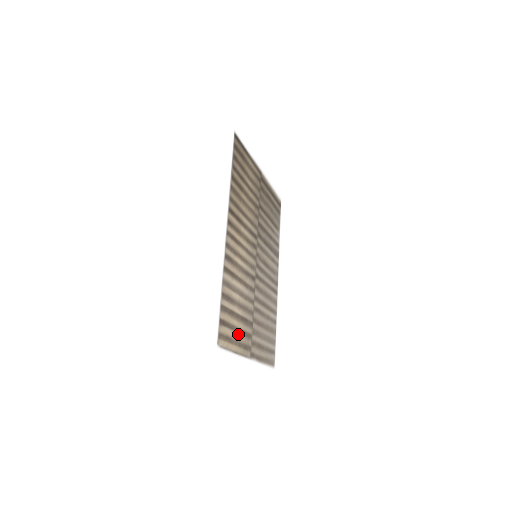
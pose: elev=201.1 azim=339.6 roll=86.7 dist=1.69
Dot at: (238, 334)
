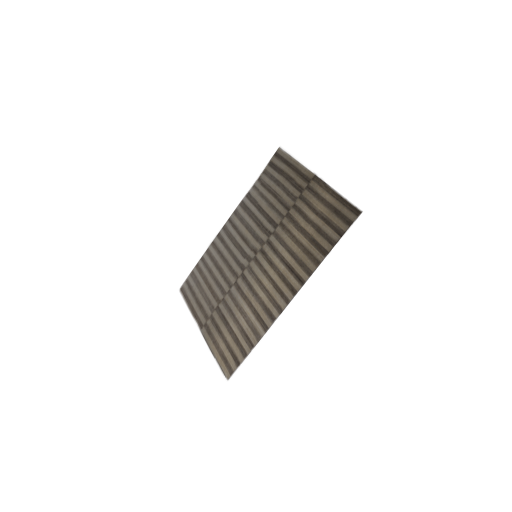
Dot at: (221, 339)
